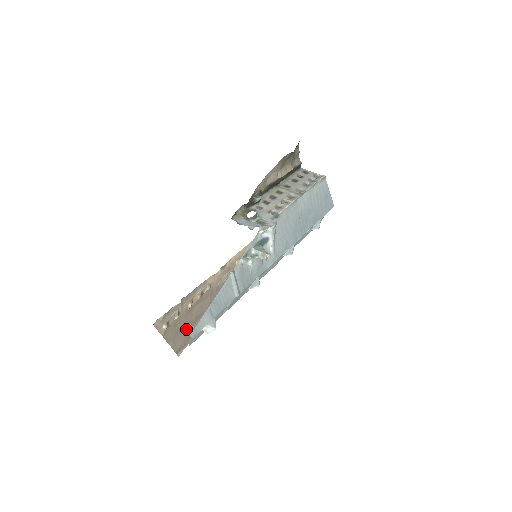
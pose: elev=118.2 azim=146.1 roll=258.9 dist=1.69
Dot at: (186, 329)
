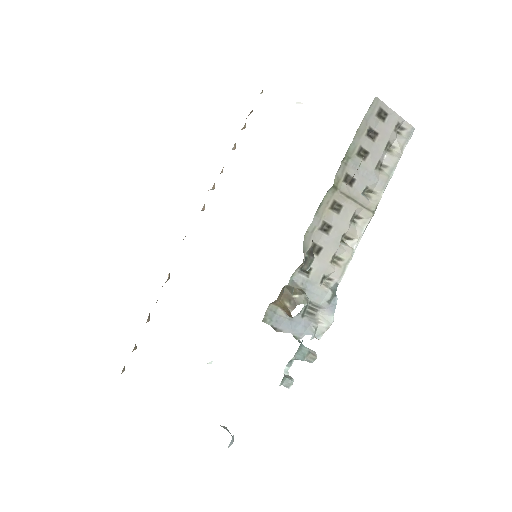
Dot at: occluded
